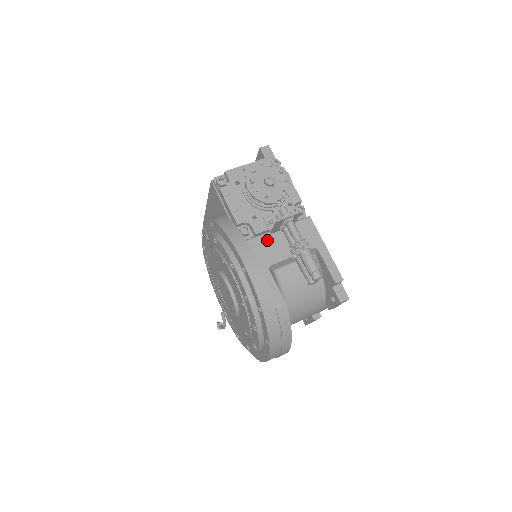
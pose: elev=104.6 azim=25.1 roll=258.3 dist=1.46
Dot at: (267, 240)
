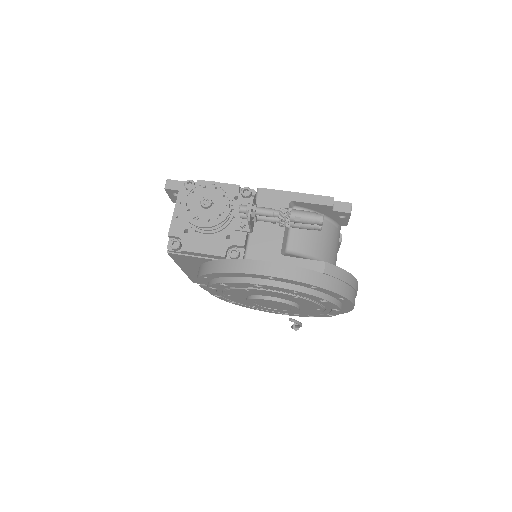
Dot at: (256, 240)
